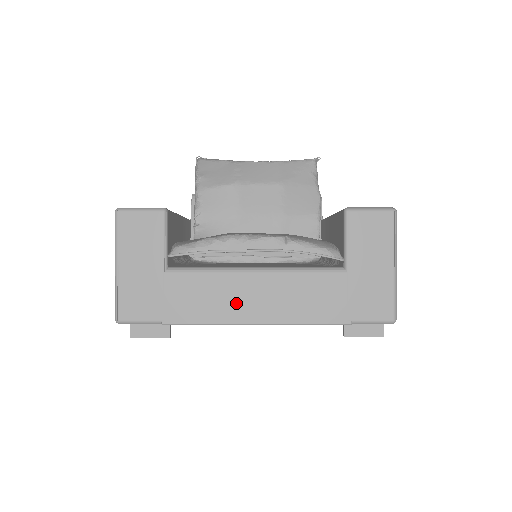
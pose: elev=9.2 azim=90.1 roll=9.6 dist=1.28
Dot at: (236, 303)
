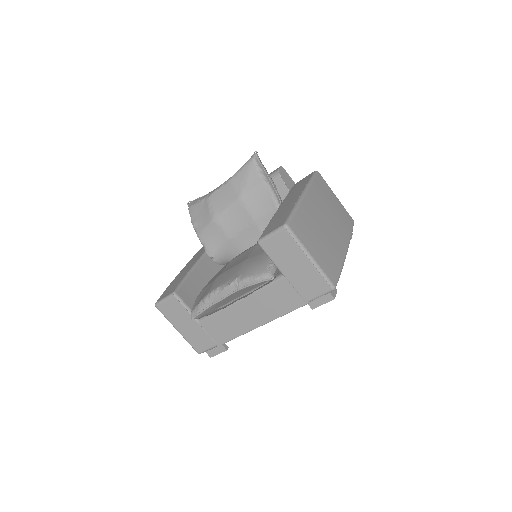
Dot at: (242, 321)
